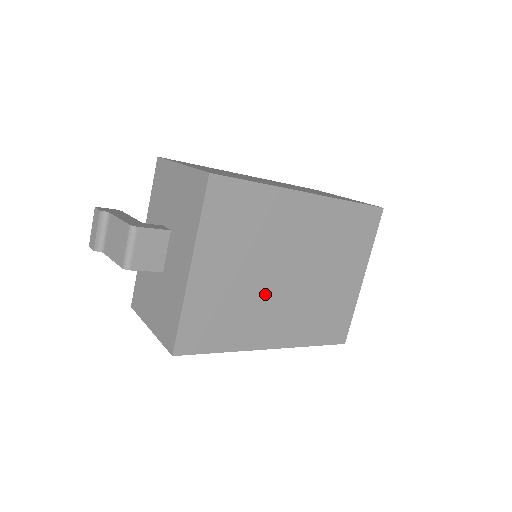
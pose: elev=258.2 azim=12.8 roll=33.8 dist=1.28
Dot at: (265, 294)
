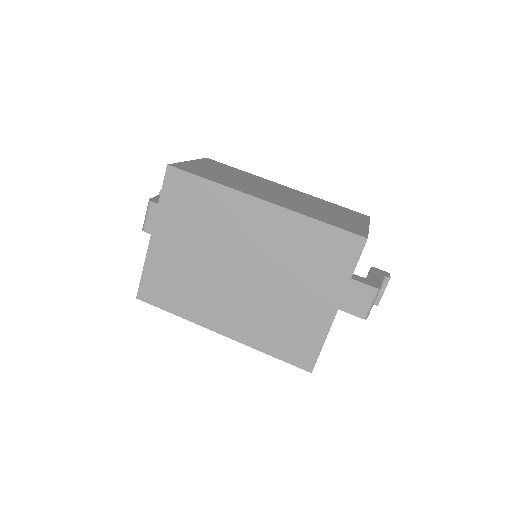
Dot at: (216, 281)
